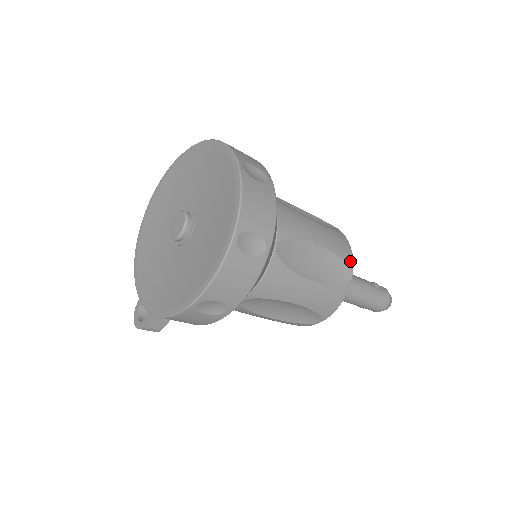
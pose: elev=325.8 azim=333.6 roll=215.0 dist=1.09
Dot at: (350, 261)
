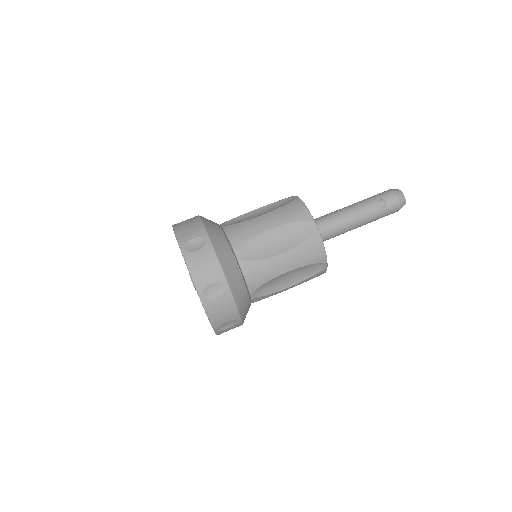
Dot at: (322, 258)
